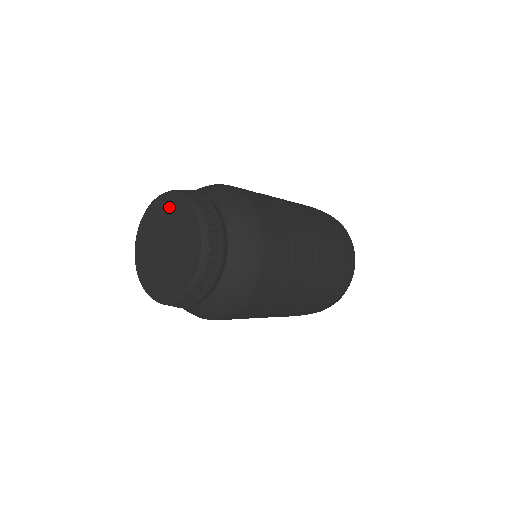
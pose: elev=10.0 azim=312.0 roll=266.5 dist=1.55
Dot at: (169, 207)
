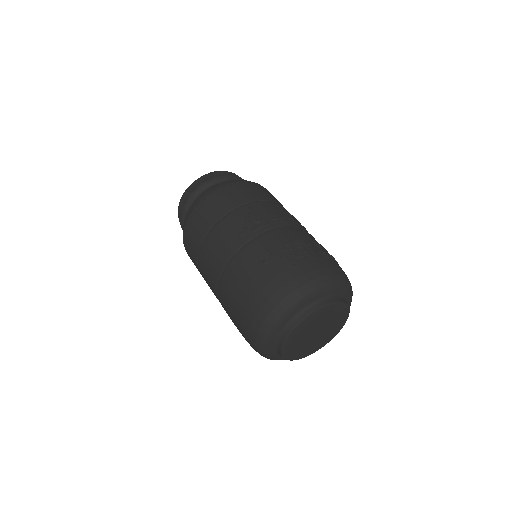
Dot at: occluded
